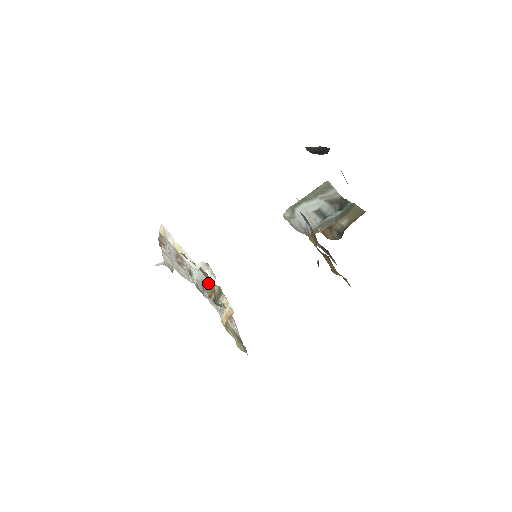
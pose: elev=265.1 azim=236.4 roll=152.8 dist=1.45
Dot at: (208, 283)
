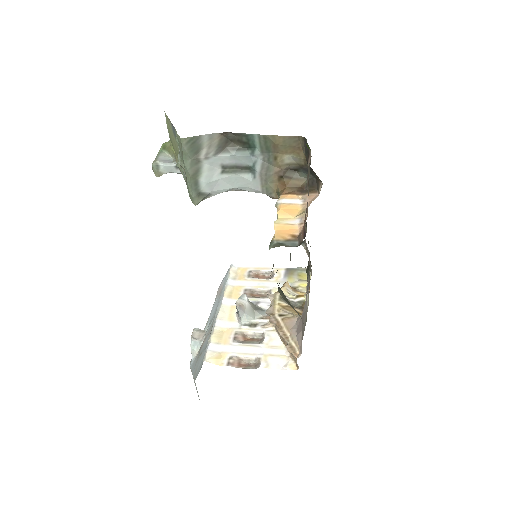
Dot at: (251, 303)
